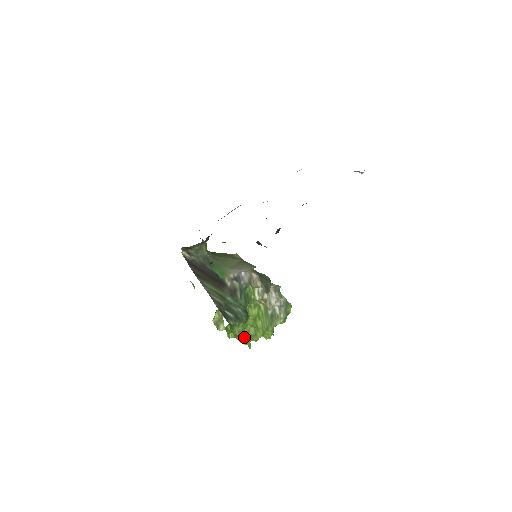
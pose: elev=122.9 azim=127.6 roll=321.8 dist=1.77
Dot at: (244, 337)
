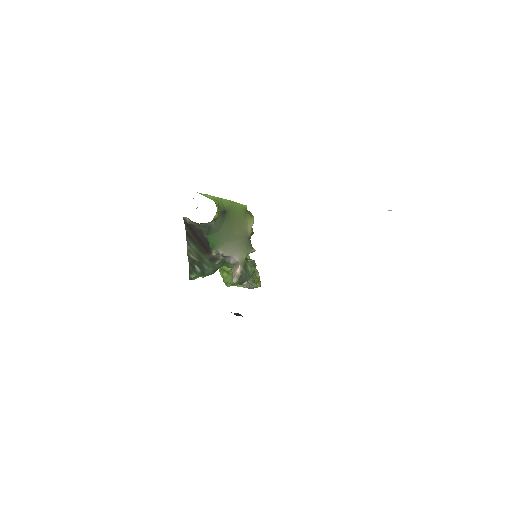
Dot at: occluded
